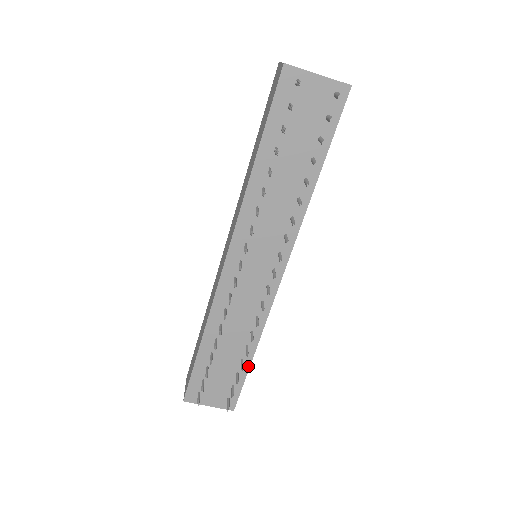
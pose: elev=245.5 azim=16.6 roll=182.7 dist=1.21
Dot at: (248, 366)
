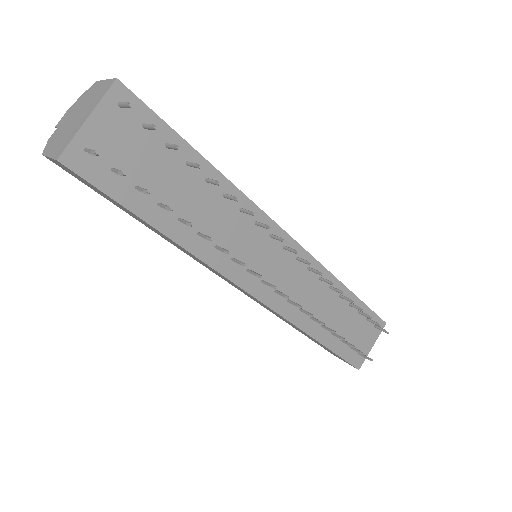
Dot at: (357, 299)
